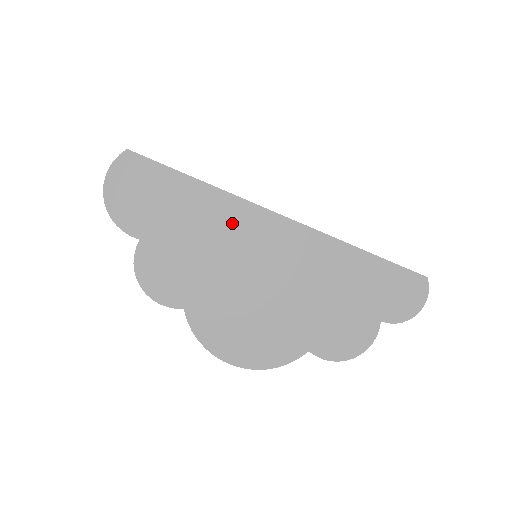
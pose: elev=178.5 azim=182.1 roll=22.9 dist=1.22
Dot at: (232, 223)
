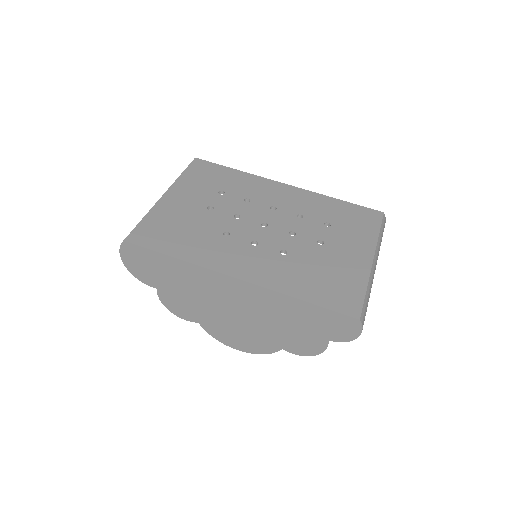
Dot at: (207, 282)
